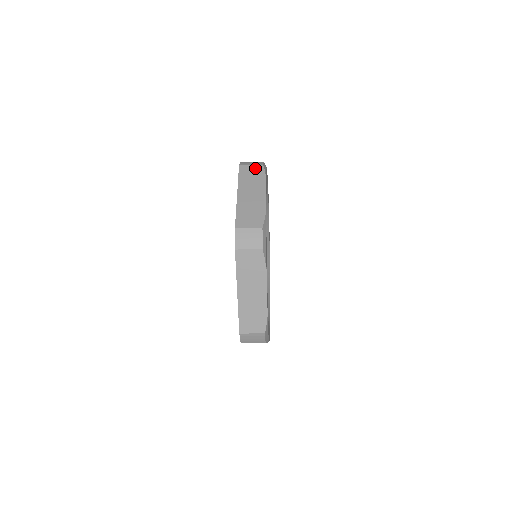
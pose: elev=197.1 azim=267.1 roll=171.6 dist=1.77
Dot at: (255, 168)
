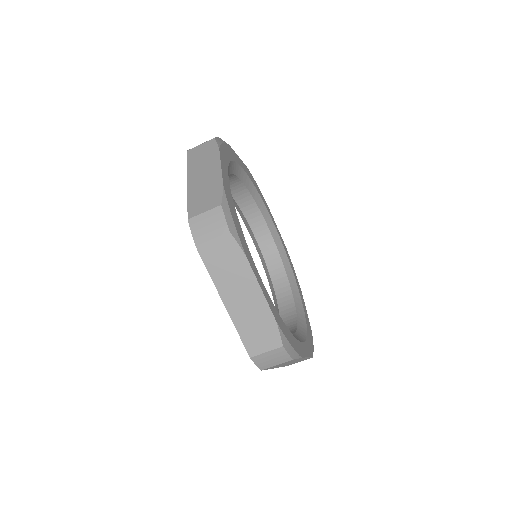
Dot at: occluded
